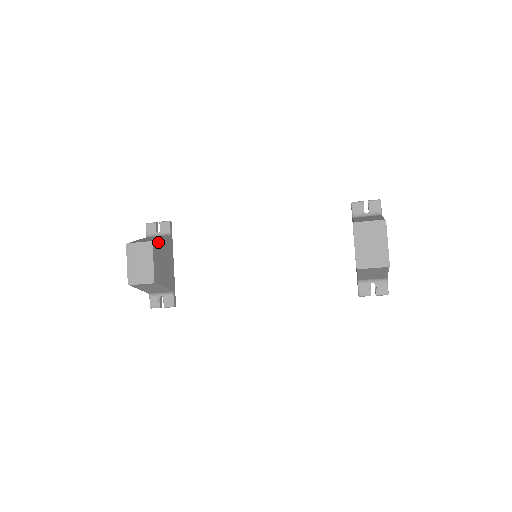
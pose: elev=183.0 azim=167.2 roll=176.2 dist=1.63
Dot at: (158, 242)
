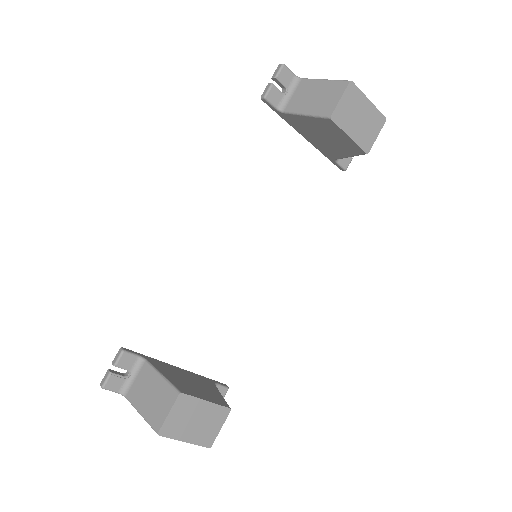
Dot at: (172, 383)
